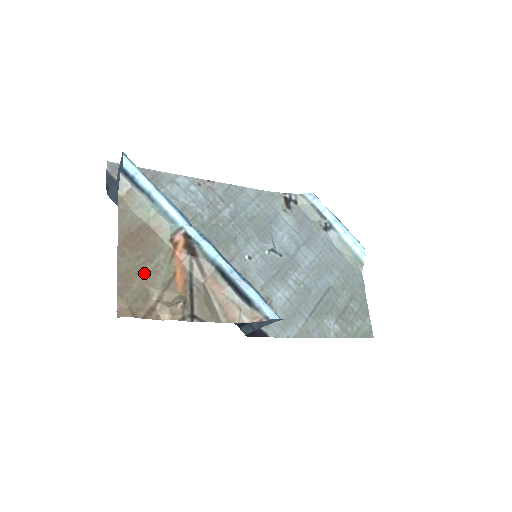
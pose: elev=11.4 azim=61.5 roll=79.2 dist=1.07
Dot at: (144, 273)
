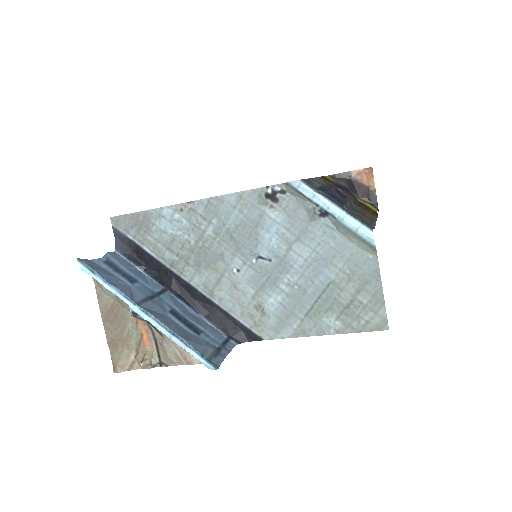
Dot at: (122, 339)
